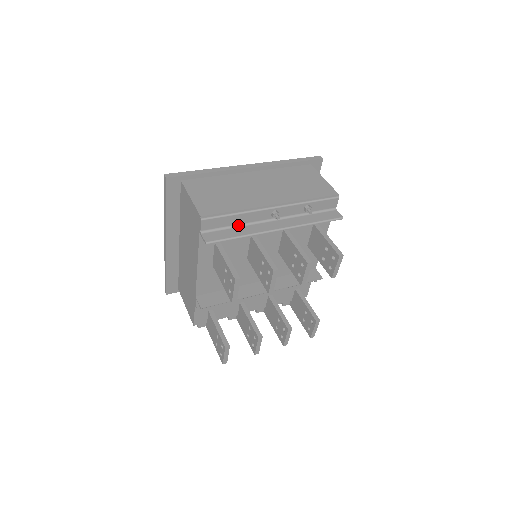
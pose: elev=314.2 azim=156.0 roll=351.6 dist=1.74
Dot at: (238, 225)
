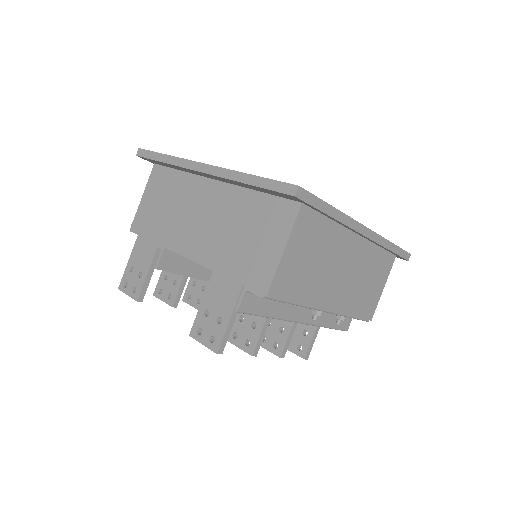
Dot at: occluded
